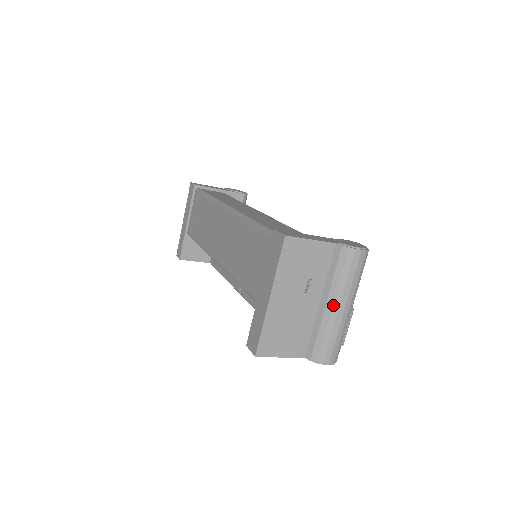
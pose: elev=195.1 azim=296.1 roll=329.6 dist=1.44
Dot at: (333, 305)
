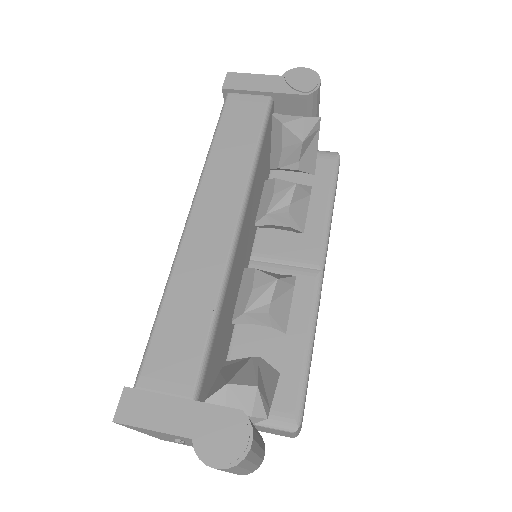
Dot at: occluded
